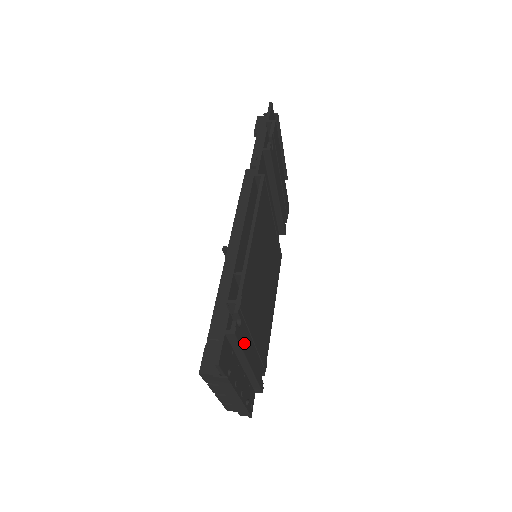
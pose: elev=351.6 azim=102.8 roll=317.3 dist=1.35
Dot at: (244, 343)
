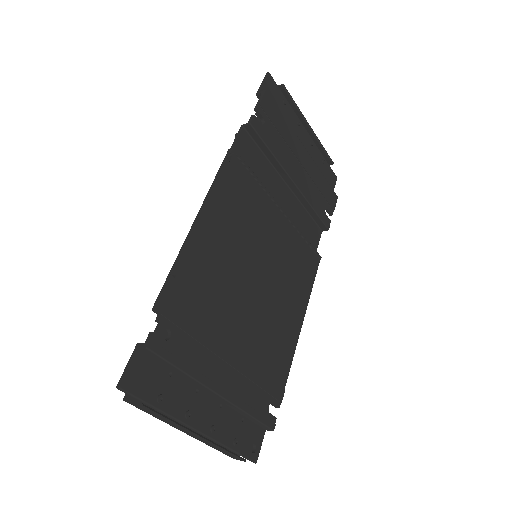
Dot at: (190, 362)
